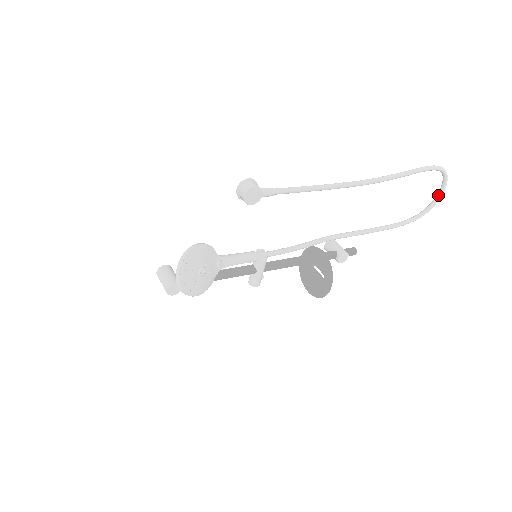
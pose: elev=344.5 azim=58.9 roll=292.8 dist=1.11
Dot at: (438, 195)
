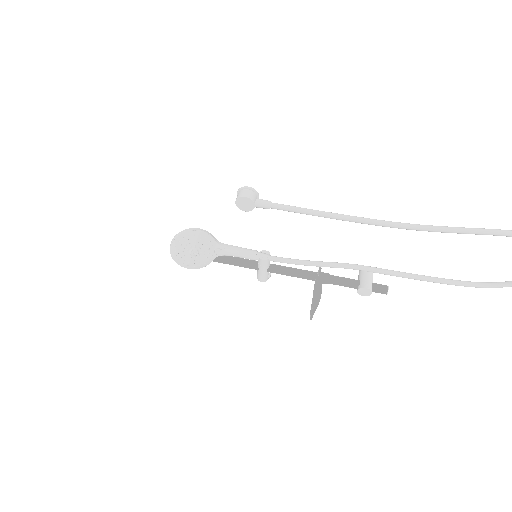
Dot at: out of frame
